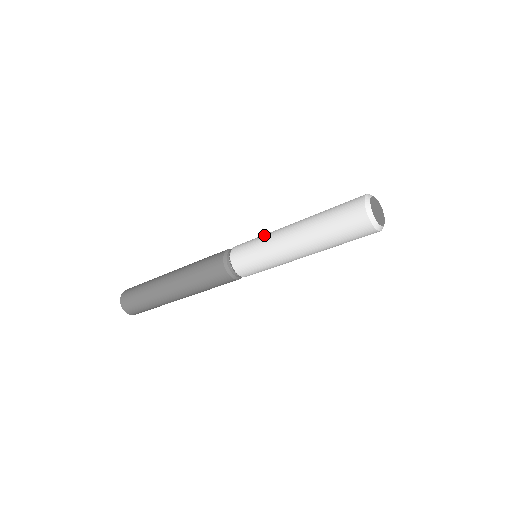
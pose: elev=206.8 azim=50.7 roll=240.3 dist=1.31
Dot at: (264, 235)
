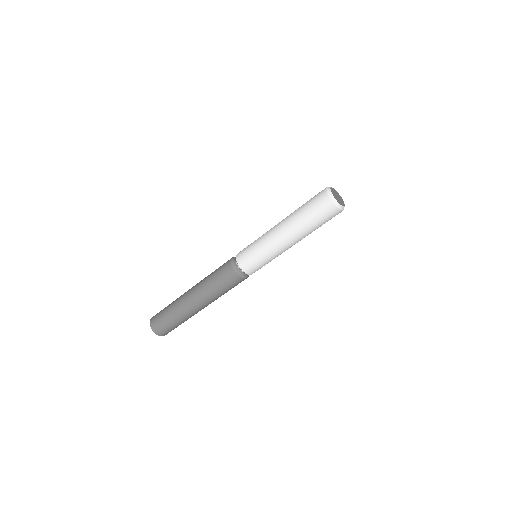
Dot at: occluded
